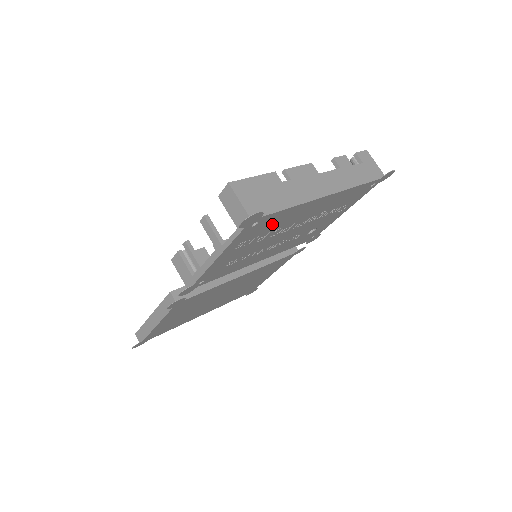
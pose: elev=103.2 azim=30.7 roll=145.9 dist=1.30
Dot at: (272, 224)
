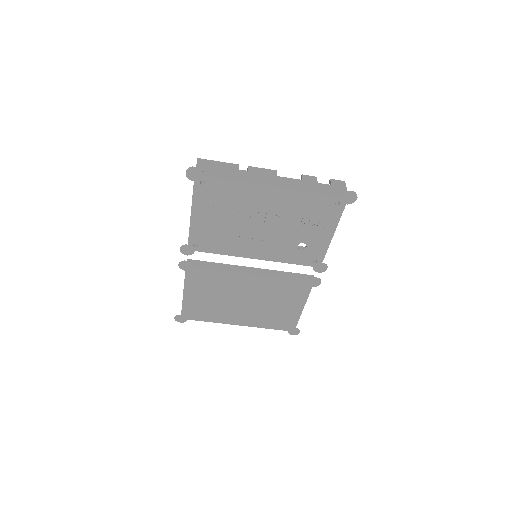
Dot at: (226, 196)
